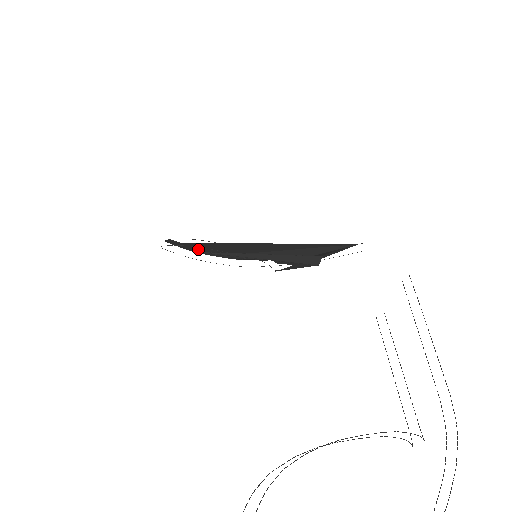
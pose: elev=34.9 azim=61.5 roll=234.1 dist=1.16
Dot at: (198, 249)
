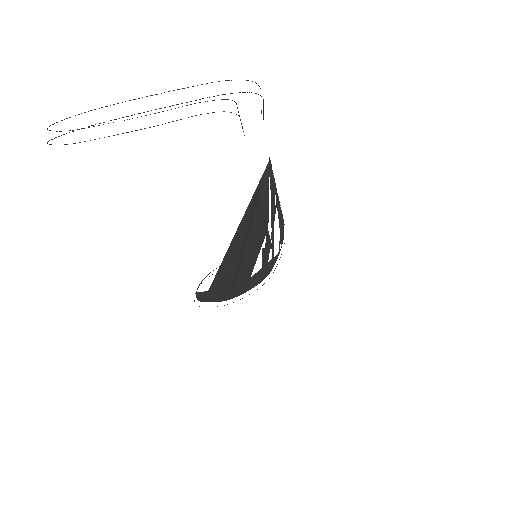
Dot at: (225, 292)
